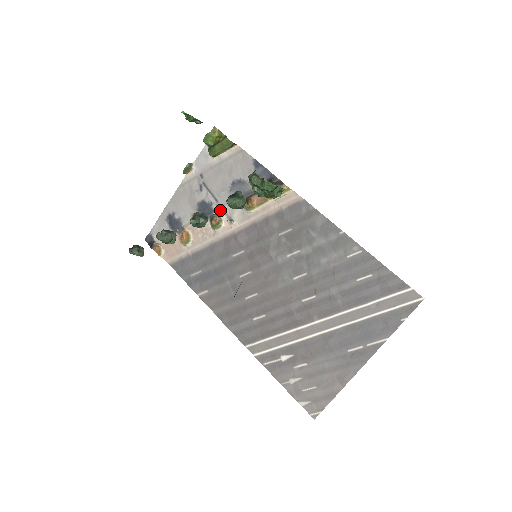
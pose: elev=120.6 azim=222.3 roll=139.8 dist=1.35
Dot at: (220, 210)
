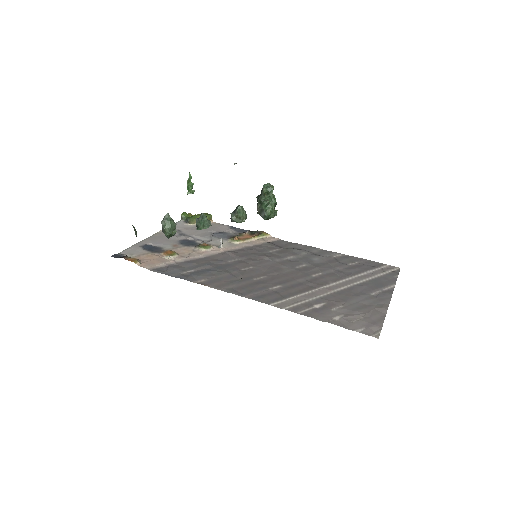
Dot at: occluded
